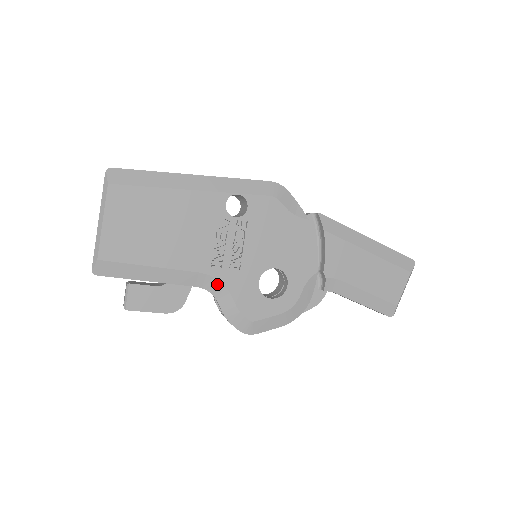
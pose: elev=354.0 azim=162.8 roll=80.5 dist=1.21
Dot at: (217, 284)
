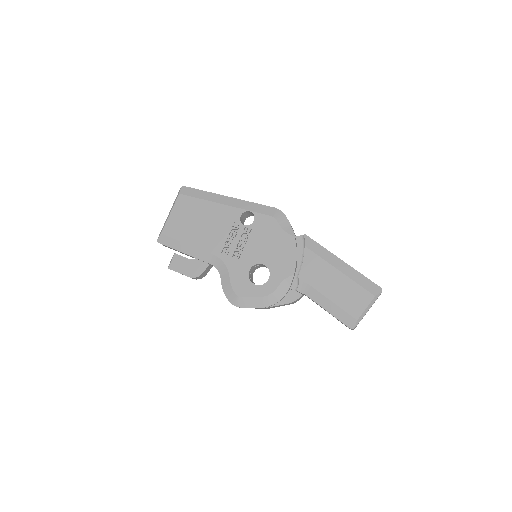
Dot at: (222, 265)
